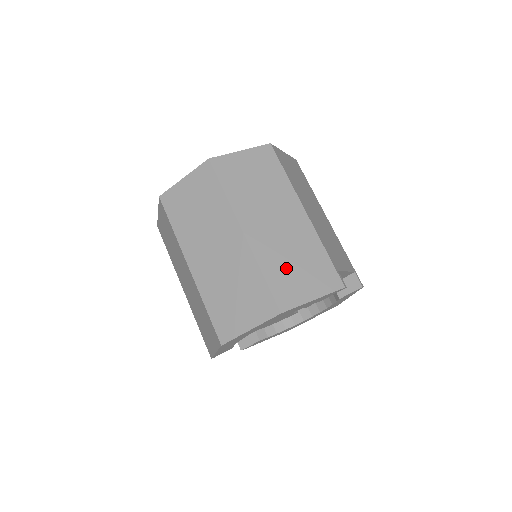
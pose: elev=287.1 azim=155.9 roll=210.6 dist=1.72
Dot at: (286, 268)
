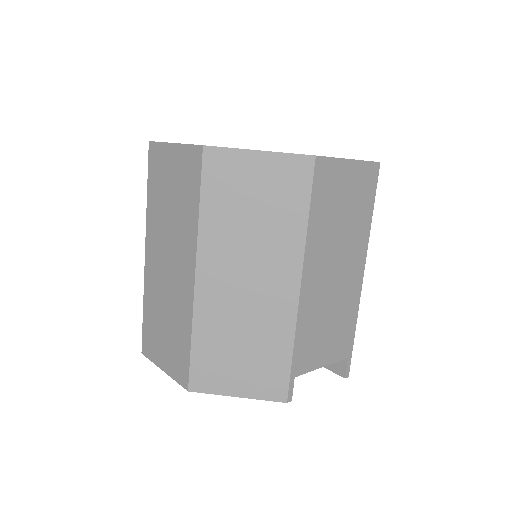
Dot at: (225, 346)
